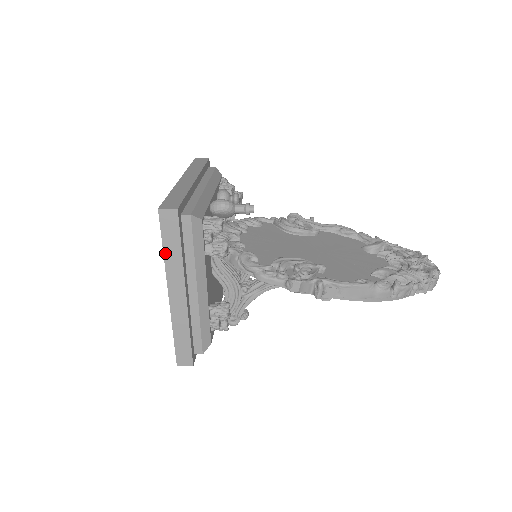
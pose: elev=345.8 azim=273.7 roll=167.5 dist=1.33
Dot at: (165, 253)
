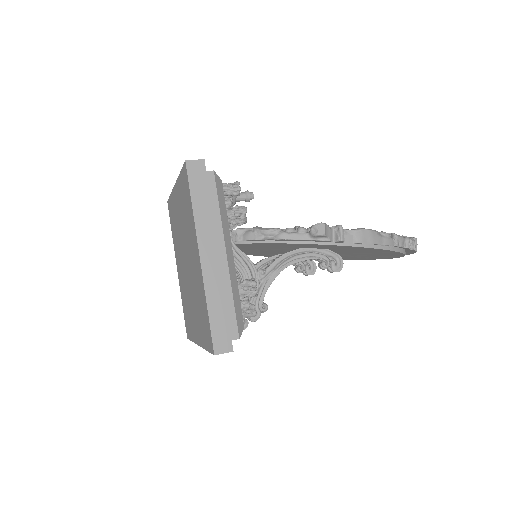
Dot at: (194, 208)
